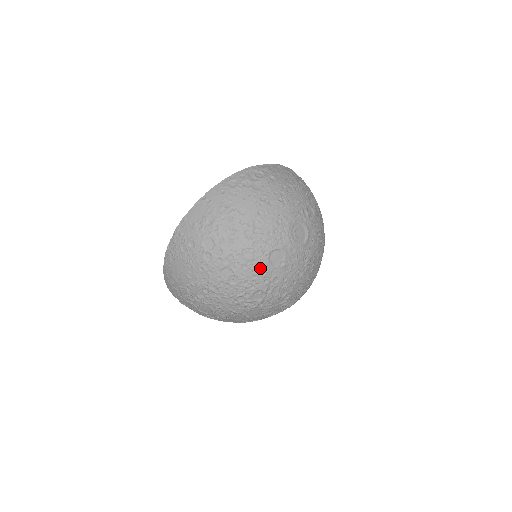
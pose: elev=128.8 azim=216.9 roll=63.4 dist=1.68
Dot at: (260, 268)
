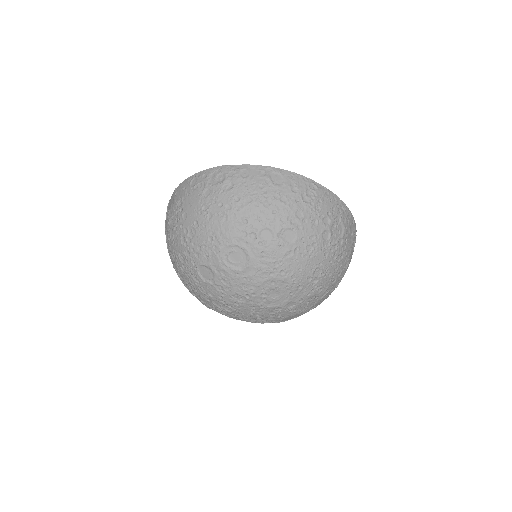
Dot at: (193, 276)
